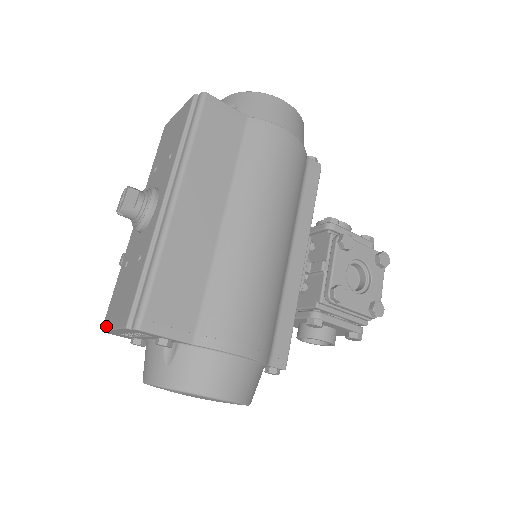
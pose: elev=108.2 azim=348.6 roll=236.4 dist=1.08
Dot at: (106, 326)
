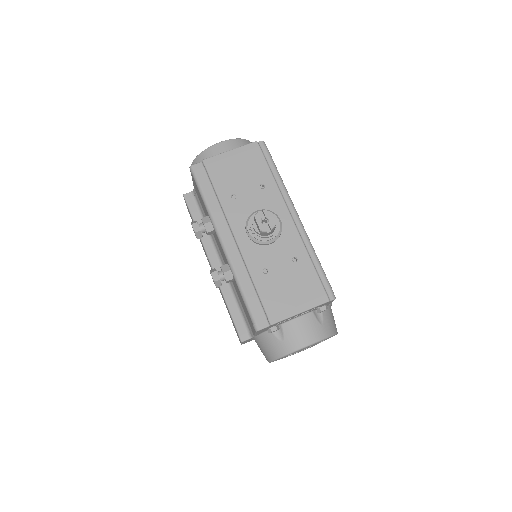
Dot at: (282, 318)
